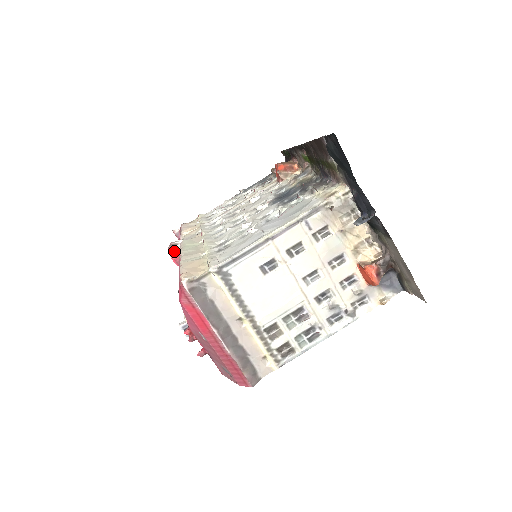
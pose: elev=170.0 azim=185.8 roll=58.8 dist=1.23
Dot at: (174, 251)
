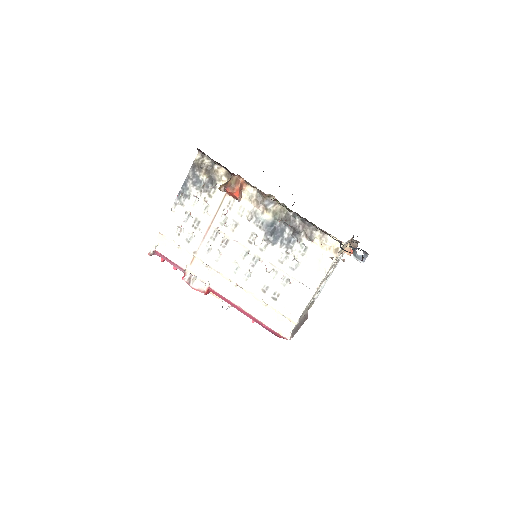
Dot at: (206, 292)
